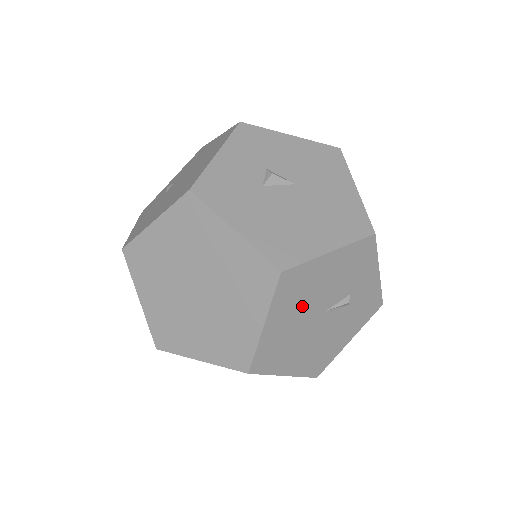
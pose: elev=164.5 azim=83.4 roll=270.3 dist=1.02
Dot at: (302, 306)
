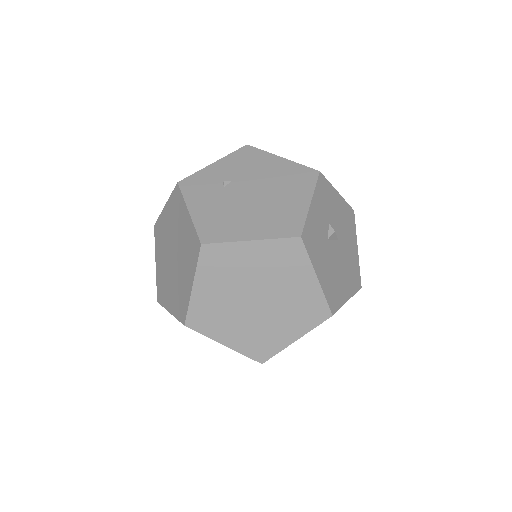
Dot at: occluded
